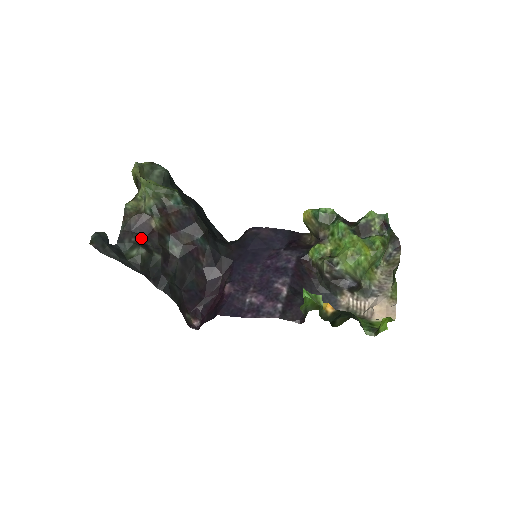
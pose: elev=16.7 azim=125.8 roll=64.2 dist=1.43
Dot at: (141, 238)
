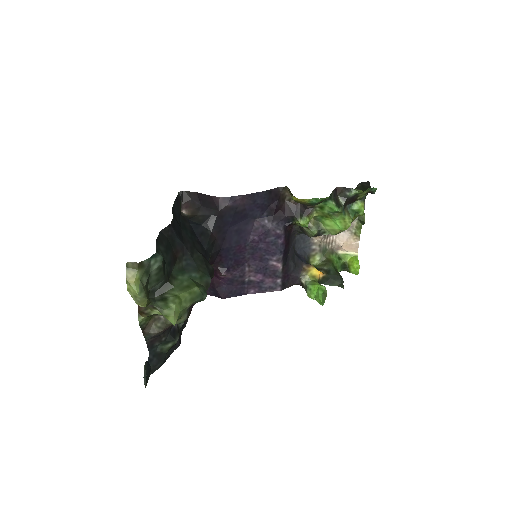
Dot at: (168, 332)
